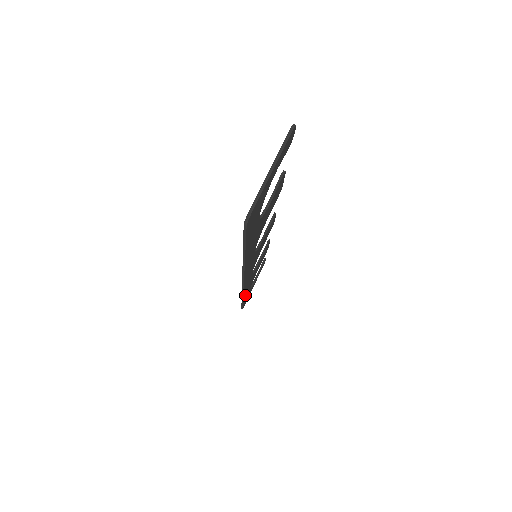
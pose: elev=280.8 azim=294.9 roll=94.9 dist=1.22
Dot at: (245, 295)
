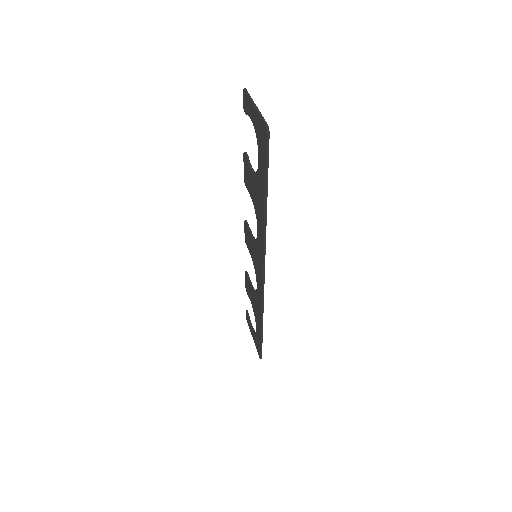
Dot at: occluded
